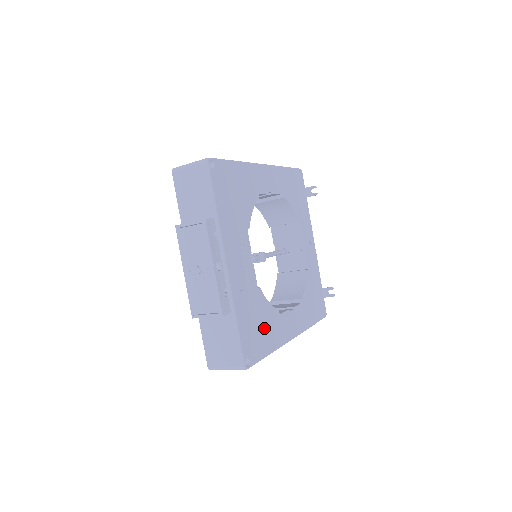
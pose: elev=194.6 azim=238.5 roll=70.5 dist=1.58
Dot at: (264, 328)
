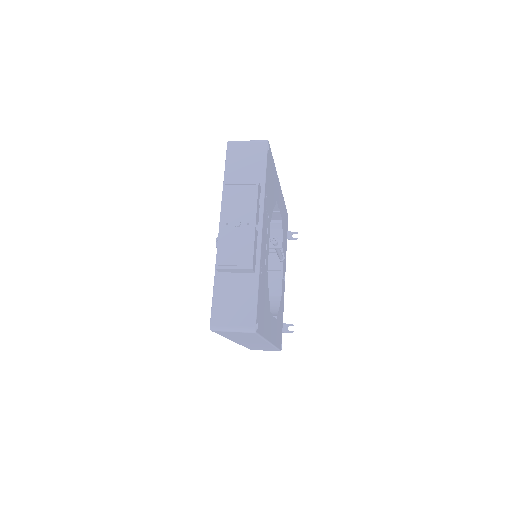
Dot at: (265, 310)
